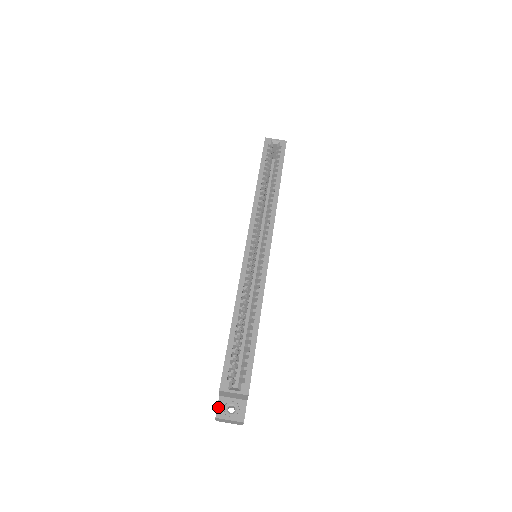
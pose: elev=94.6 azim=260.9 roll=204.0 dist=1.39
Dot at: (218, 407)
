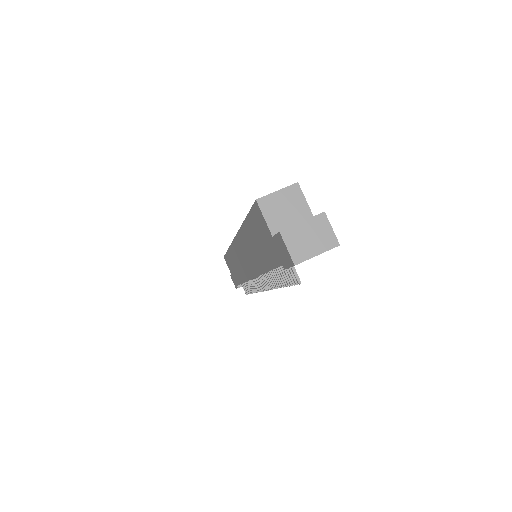
Dot at: (277, 233)
